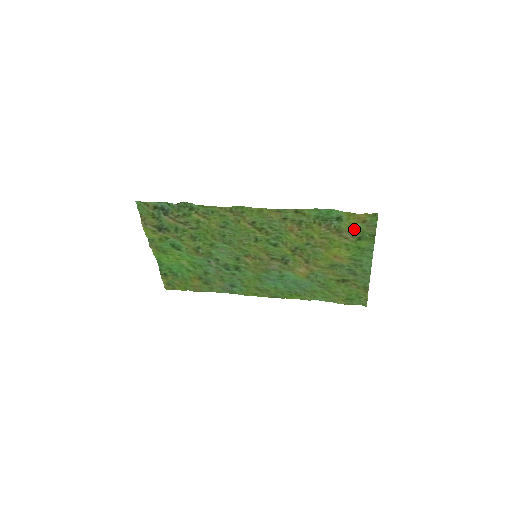
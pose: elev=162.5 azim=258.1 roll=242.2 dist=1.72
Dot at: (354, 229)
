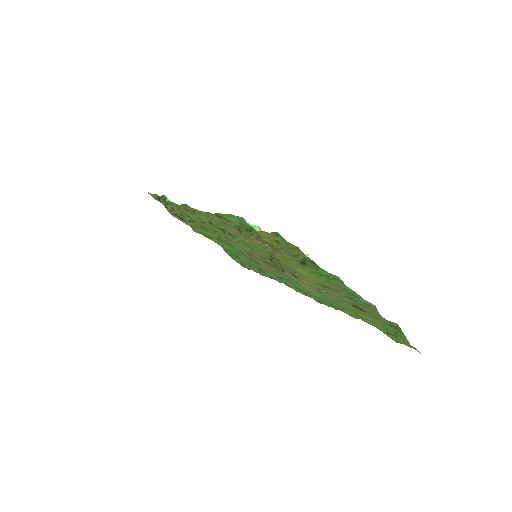
Dot at: (283, 248)
